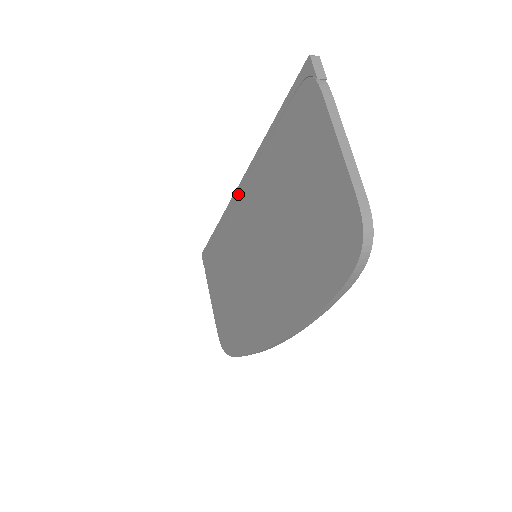
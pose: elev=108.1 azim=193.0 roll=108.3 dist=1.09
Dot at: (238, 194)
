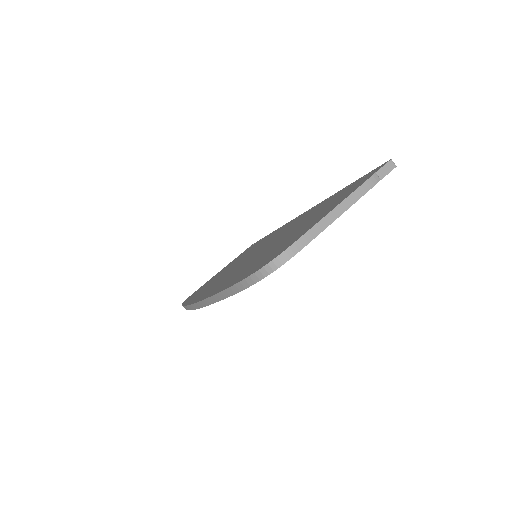
Dot at: (296, 218)
